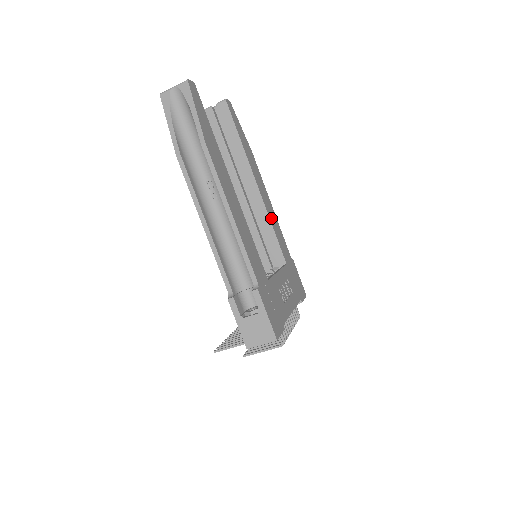
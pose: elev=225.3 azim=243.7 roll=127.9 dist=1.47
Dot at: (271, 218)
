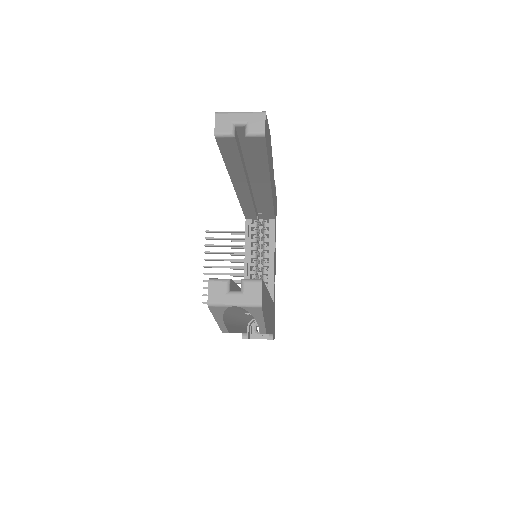
Dot at: (273, 196)
